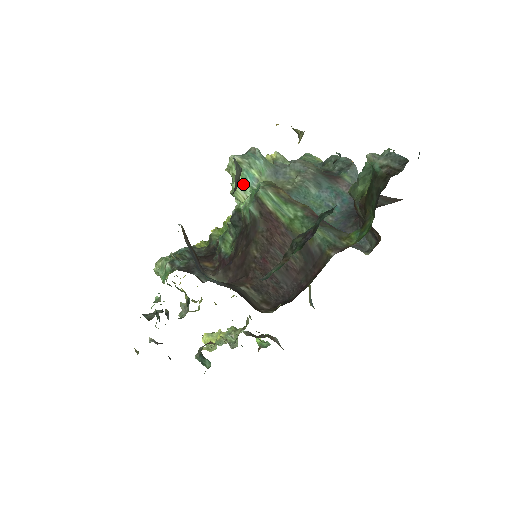
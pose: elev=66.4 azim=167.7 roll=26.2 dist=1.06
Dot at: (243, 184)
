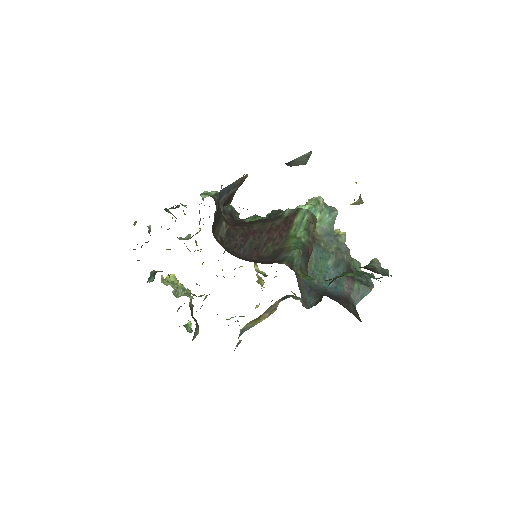
Dot at: occluded
